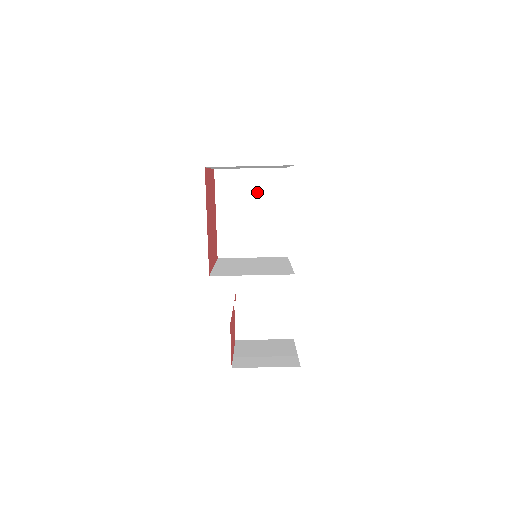
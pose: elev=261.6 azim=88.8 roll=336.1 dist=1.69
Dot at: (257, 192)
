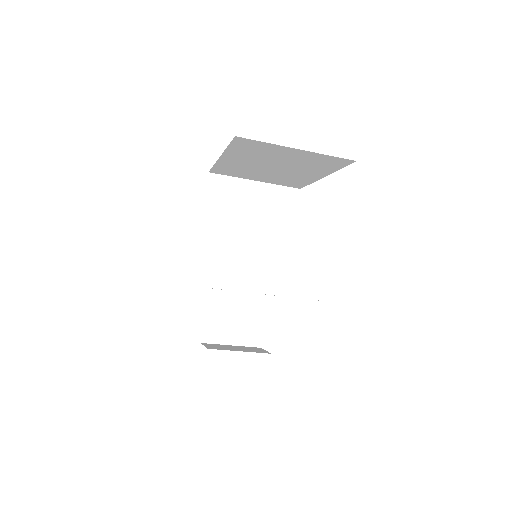
Dot at: (294, 161)
